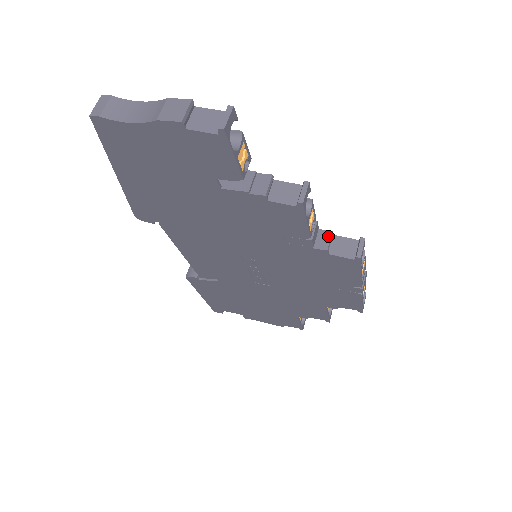
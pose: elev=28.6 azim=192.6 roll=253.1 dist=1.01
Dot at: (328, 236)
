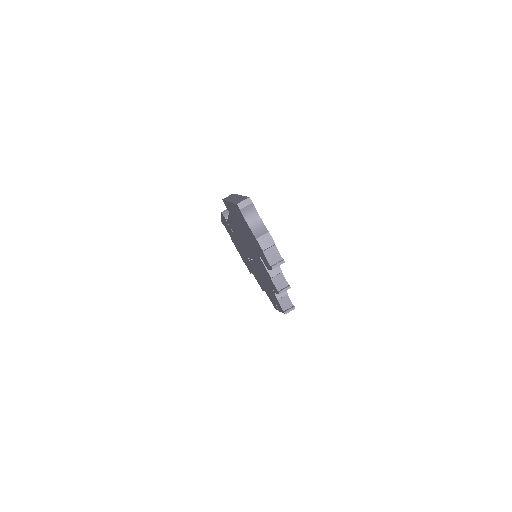
Dot at: (284, 294)
